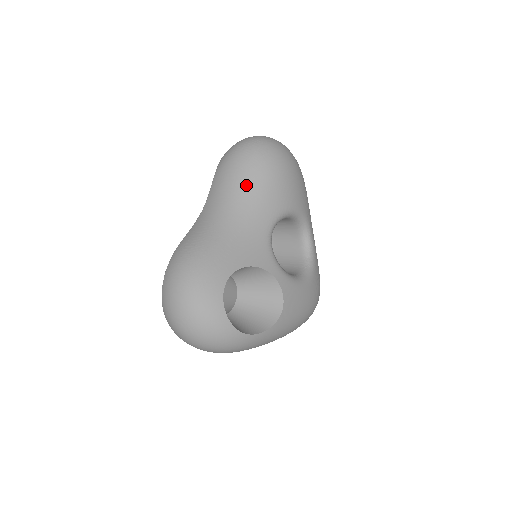
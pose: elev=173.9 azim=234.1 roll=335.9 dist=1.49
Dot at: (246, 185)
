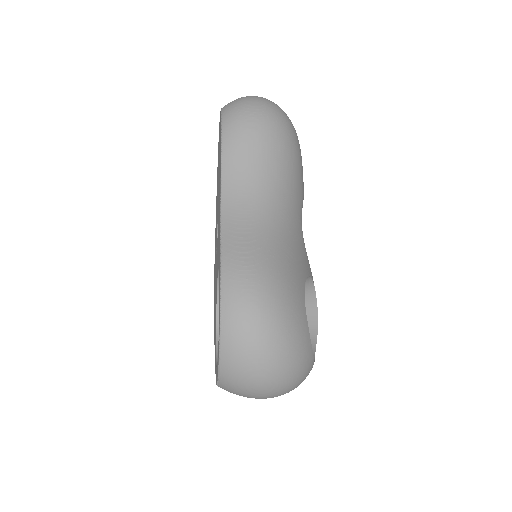
Dot at: (280, 168)
